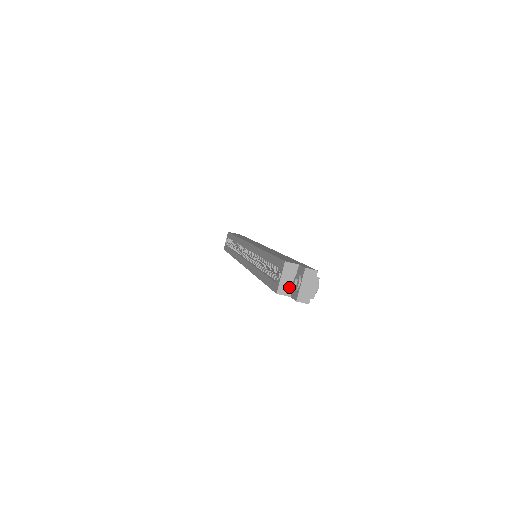
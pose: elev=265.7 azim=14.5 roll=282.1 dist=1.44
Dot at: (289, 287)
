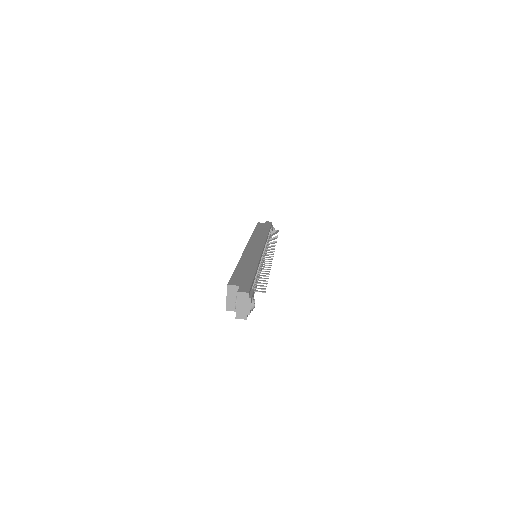
Dot at: occluded
